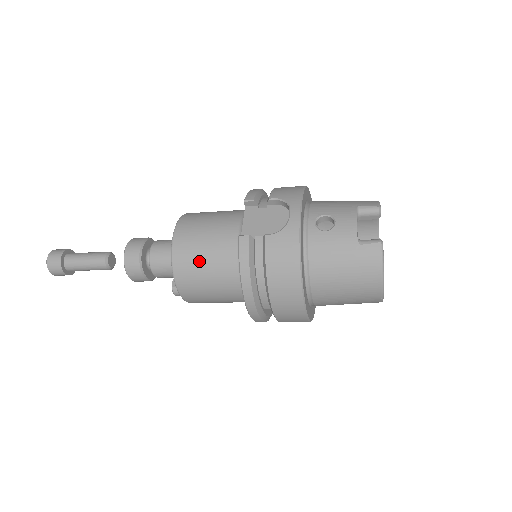
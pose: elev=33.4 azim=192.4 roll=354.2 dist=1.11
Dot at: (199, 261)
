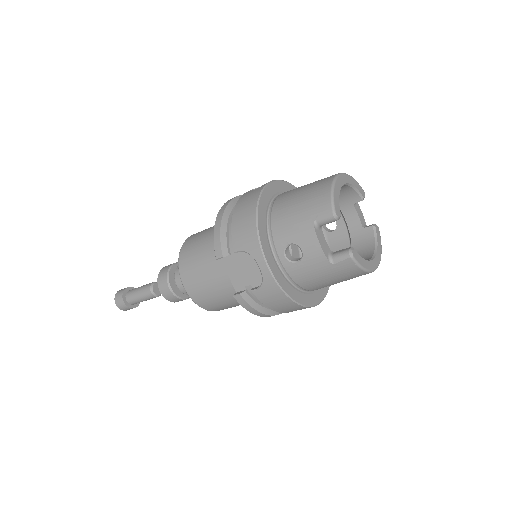
Dot at: (218, 302)
